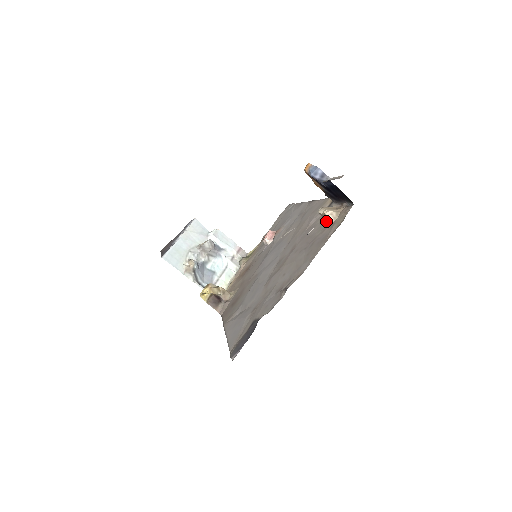
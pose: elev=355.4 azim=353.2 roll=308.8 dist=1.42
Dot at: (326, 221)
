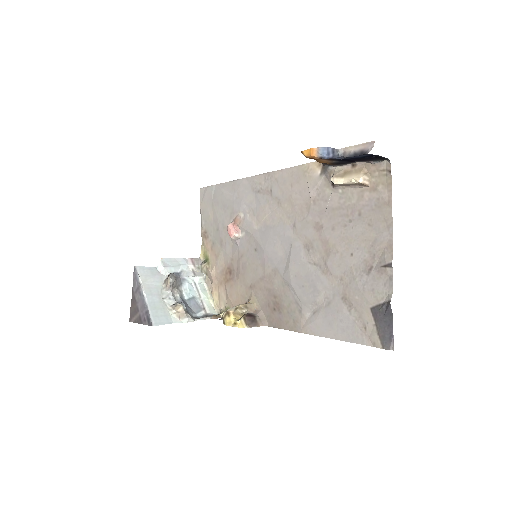
Dot at: (349, 187)
